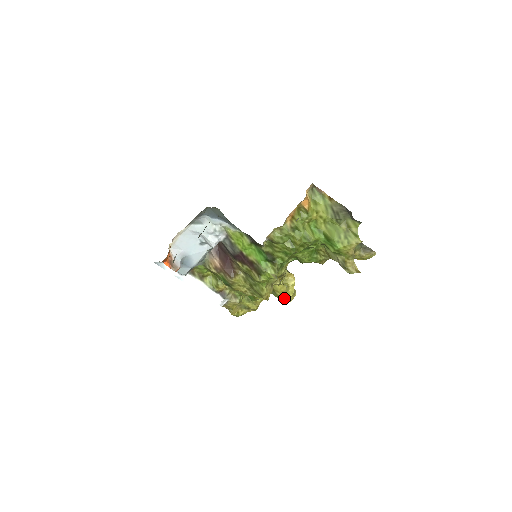
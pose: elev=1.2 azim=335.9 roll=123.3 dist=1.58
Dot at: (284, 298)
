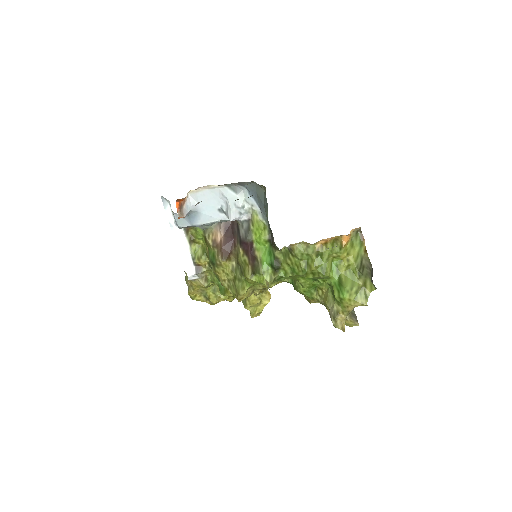
Dot at: (250, 310)
